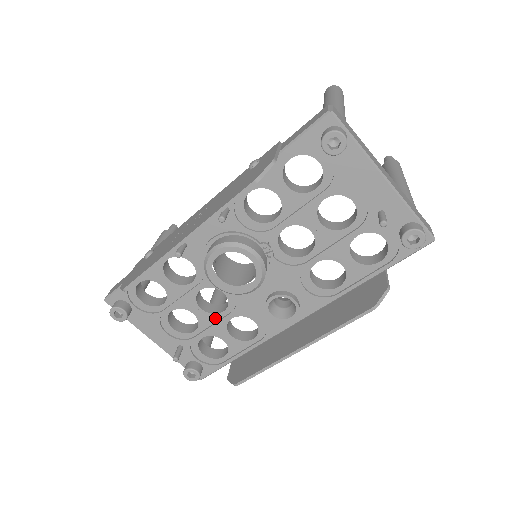
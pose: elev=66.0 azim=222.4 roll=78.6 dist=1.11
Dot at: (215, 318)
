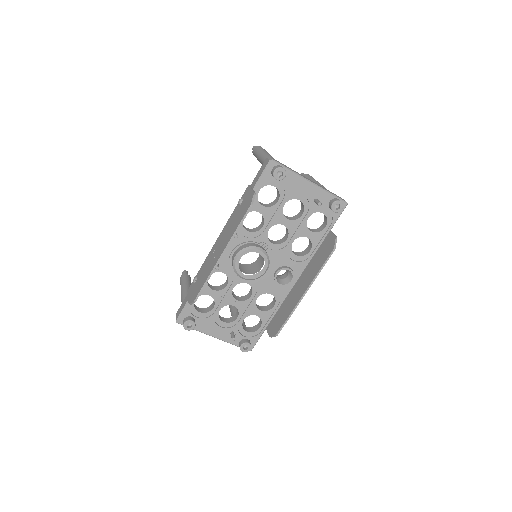
Dot at: (247, 303)
